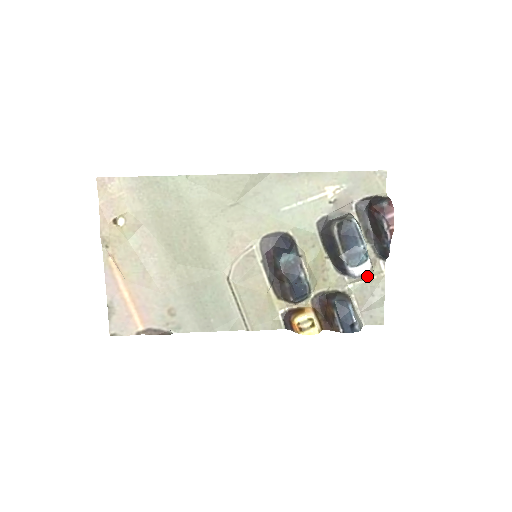
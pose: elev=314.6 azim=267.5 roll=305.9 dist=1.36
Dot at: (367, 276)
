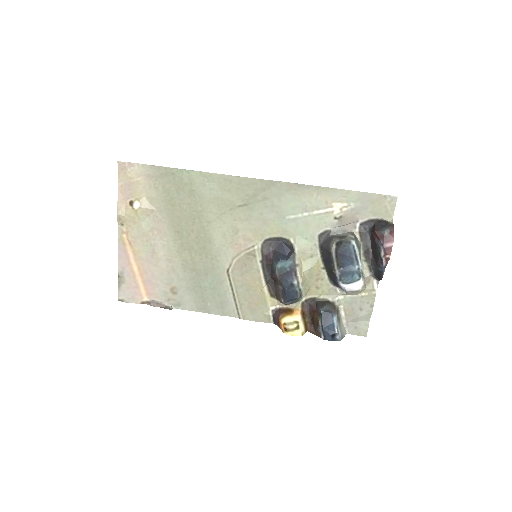
Dot at: (358, 292)
